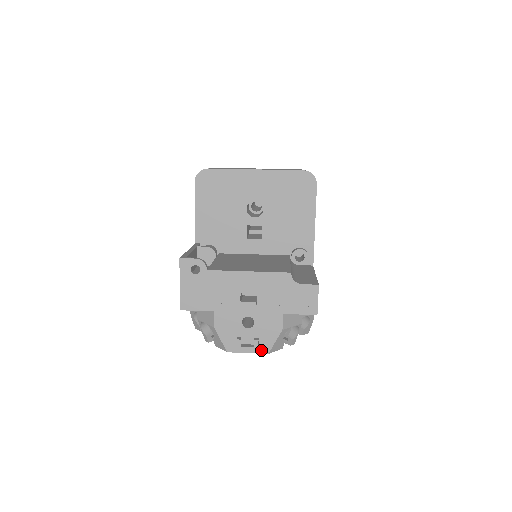
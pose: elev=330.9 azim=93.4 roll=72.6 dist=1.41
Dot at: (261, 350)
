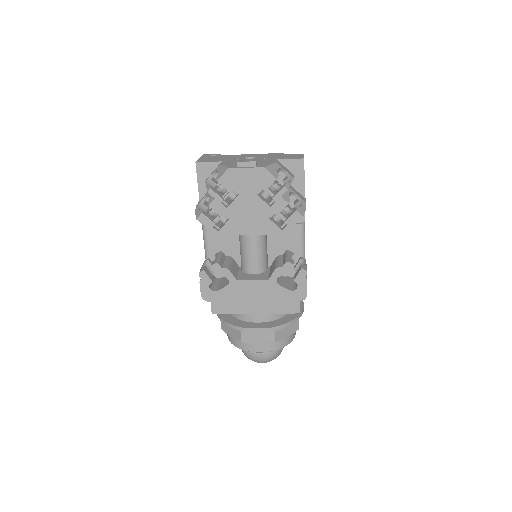
Dot at: (258, 167)
